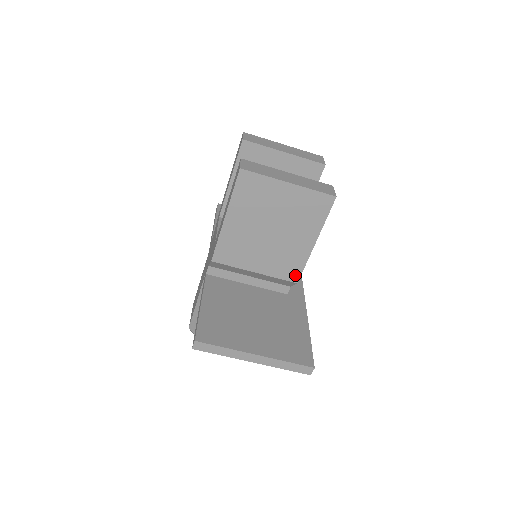
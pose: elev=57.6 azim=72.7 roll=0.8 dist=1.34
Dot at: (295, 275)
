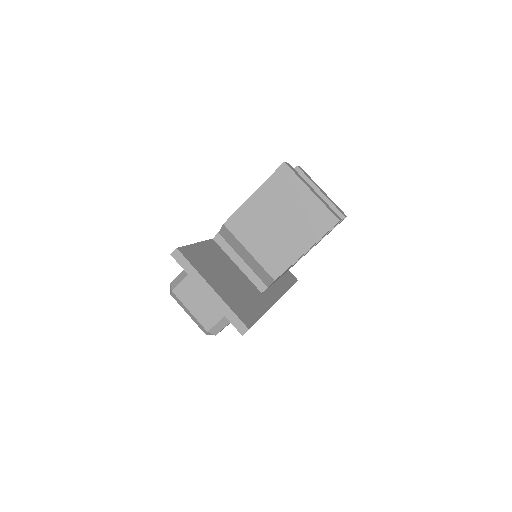
Dot at: (277, 272)
